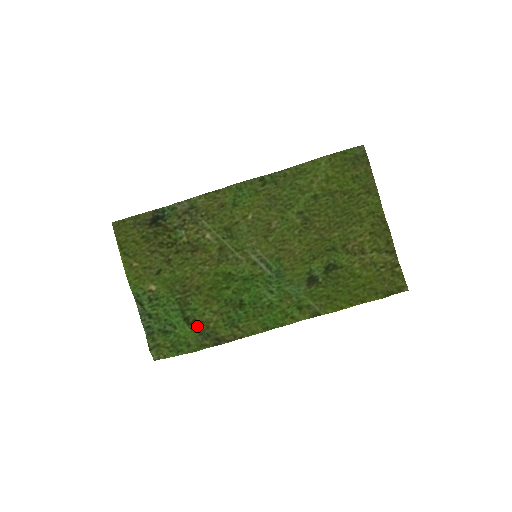
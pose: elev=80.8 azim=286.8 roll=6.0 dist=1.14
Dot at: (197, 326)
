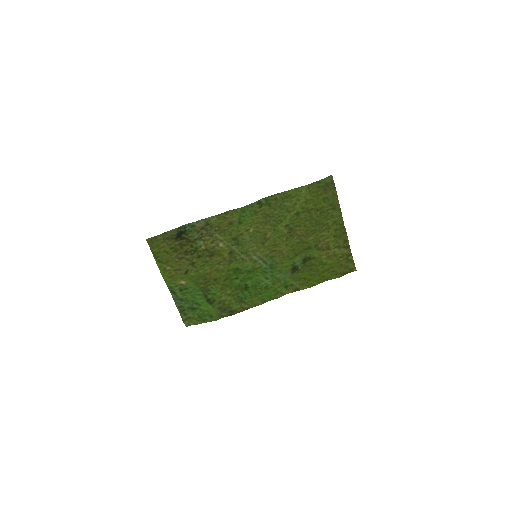
Dot at: (217, 305)
